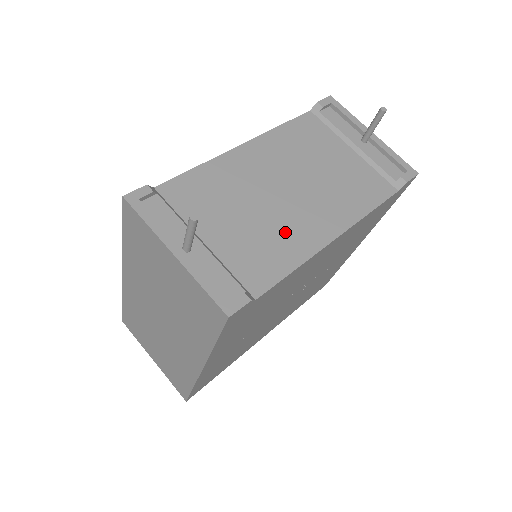
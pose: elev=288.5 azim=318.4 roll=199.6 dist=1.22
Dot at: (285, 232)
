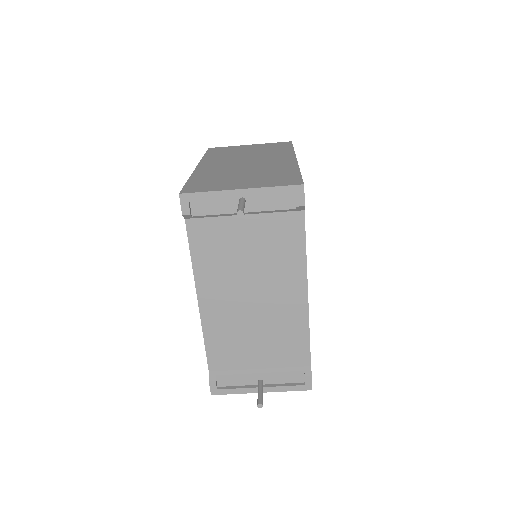
Dot at: (282, 323)
